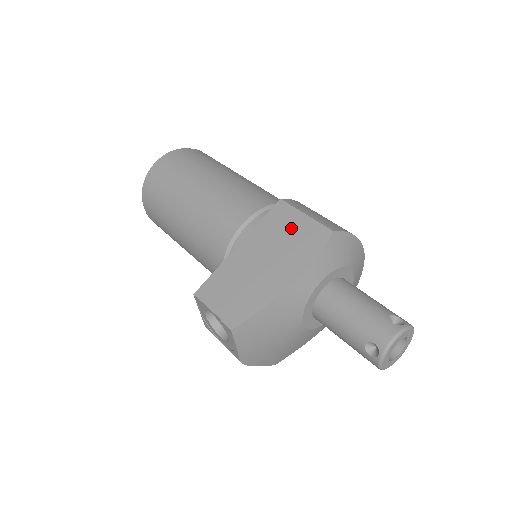
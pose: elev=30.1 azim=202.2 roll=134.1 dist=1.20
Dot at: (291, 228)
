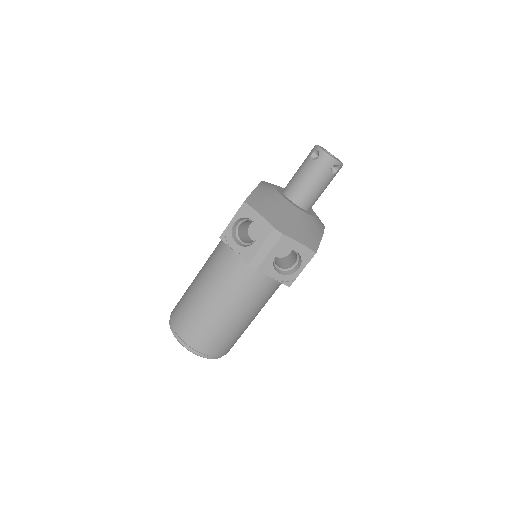
Dot at: occluded
